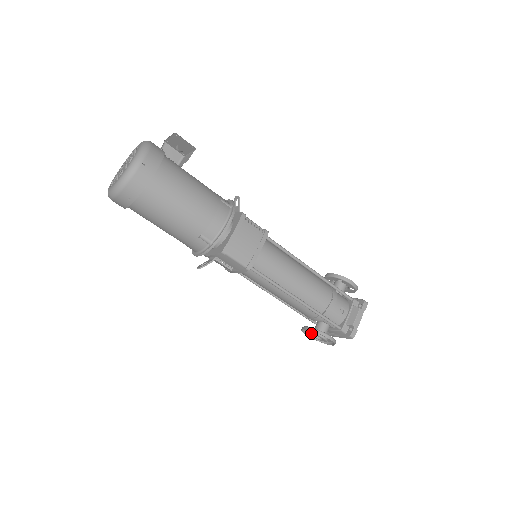
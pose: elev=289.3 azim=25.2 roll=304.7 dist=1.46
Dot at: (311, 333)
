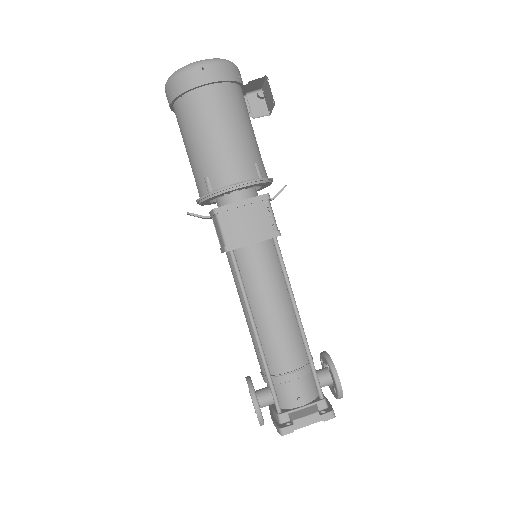
Dot at: occluded
